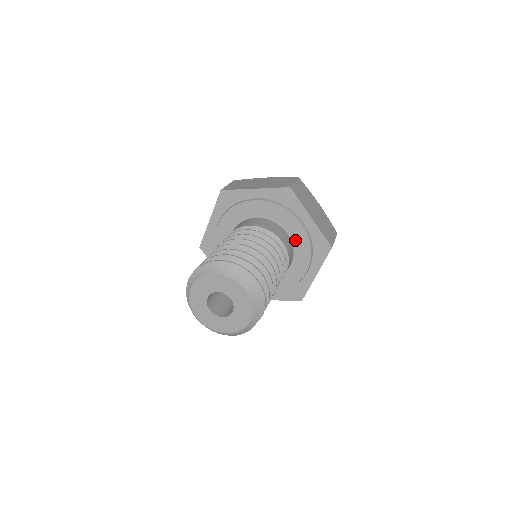
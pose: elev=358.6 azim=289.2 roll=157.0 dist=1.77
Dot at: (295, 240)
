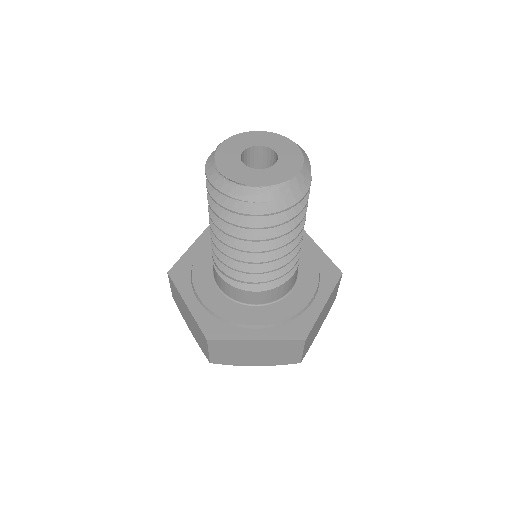
Dot at: (299, 261)
